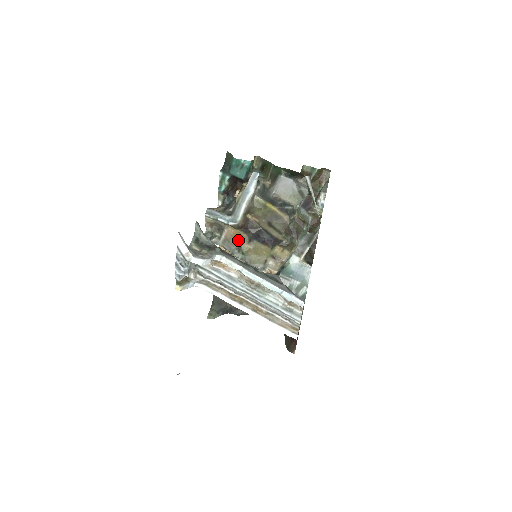
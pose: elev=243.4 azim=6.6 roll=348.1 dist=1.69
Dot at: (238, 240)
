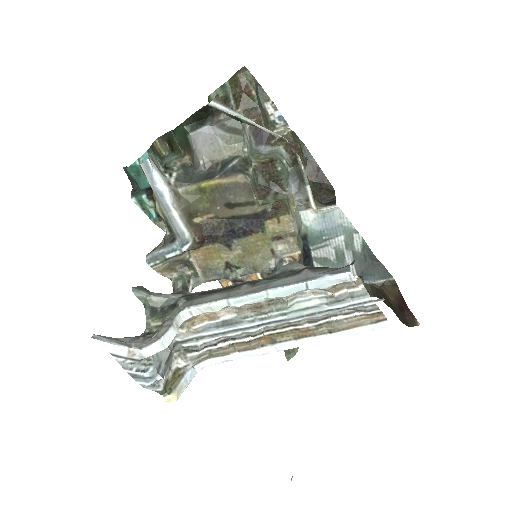
Dot at: (216, 258)
